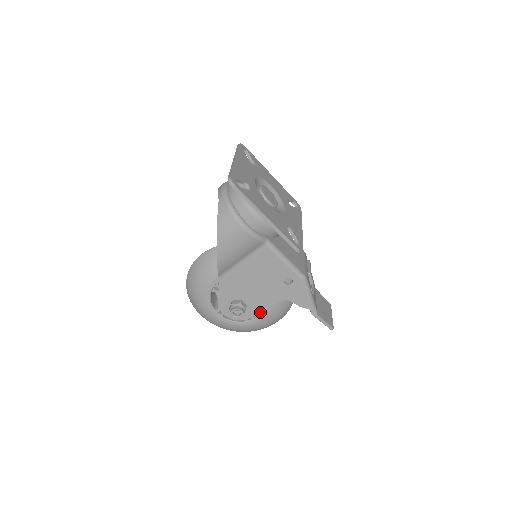
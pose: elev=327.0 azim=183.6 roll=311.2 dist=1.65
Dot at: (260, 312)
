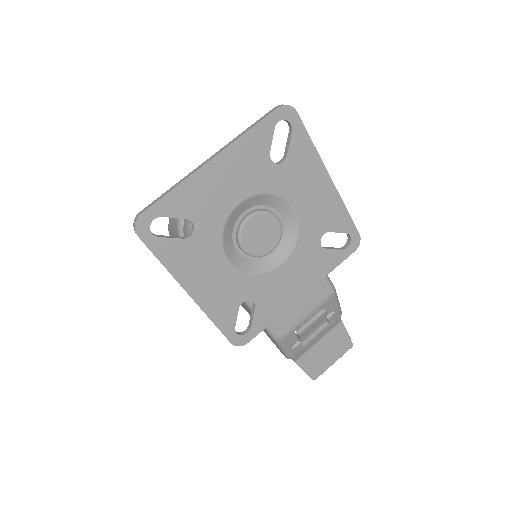
Dot at: occluded
